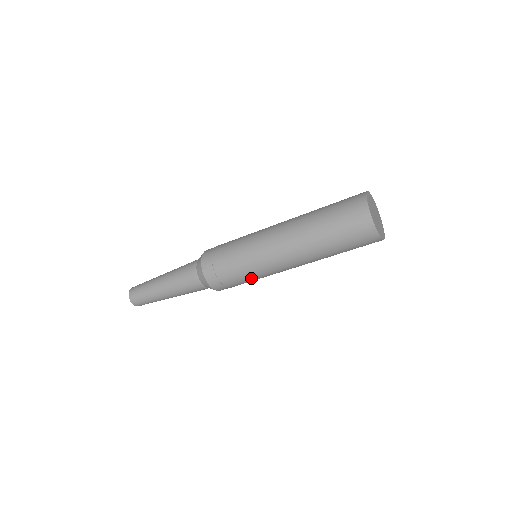
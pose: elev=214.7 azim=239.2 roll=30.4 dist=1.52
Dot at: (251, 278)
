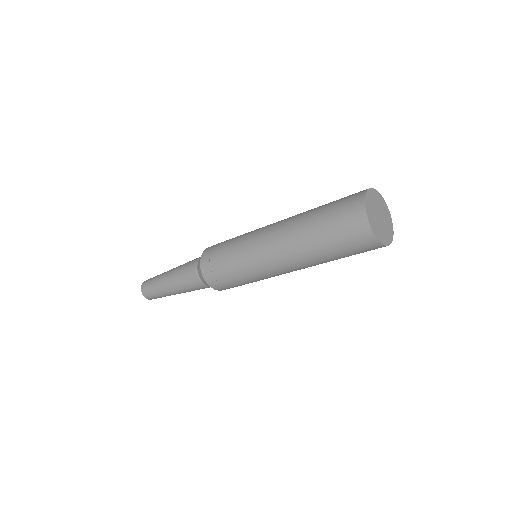
Dot at: (240, 272)
